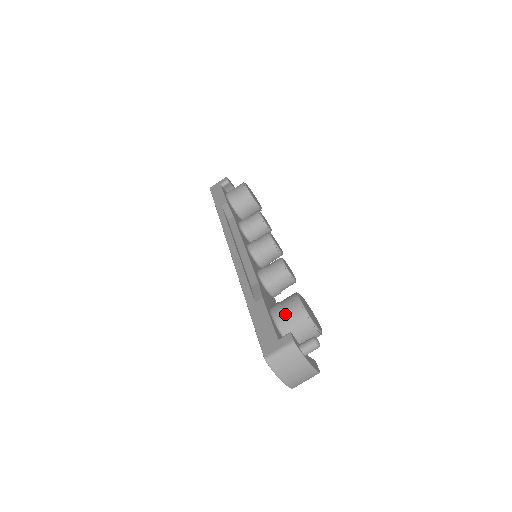
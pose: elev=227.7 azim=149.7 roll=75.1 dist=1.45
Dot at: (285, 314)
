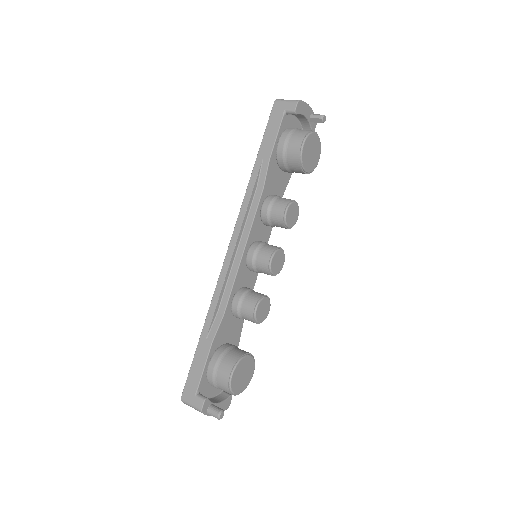
Dot at: (215, 375)
